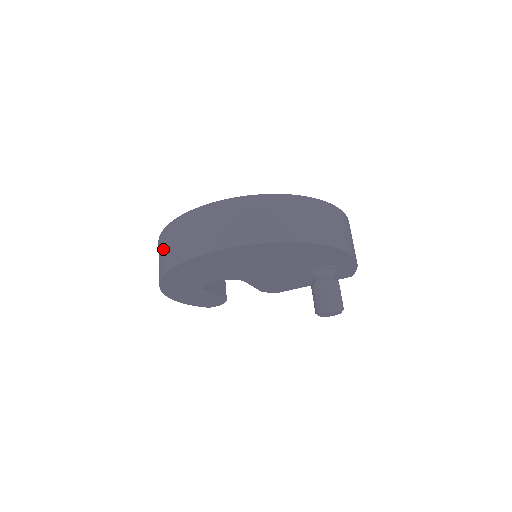
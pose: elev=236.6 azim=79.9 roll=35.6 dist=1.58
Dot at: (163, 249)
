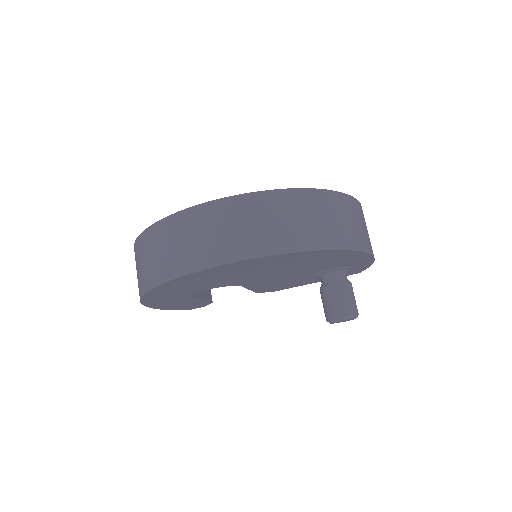
Dot at: (147, 255)
